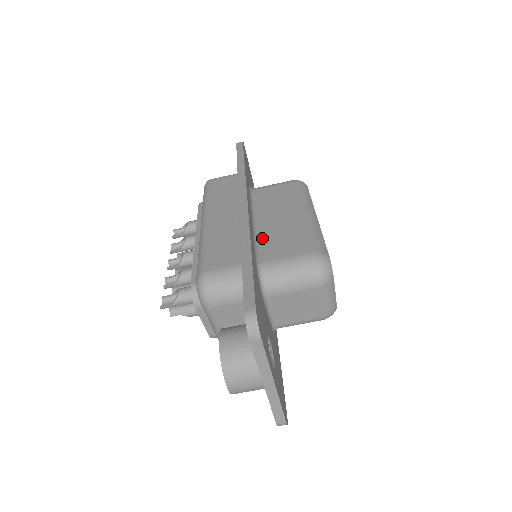
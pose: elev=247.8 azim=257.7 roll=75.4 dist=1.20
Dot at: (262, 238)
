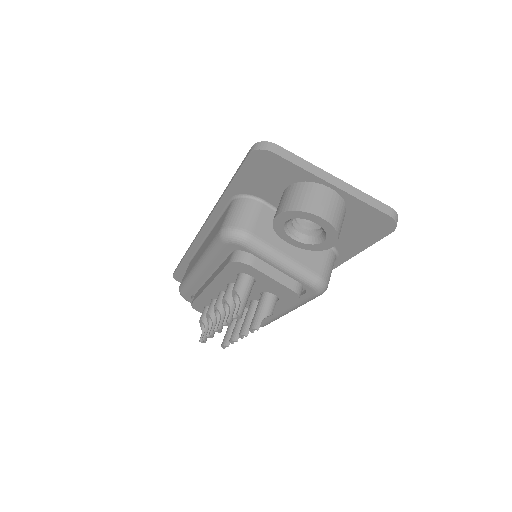
Dot at: occluded
